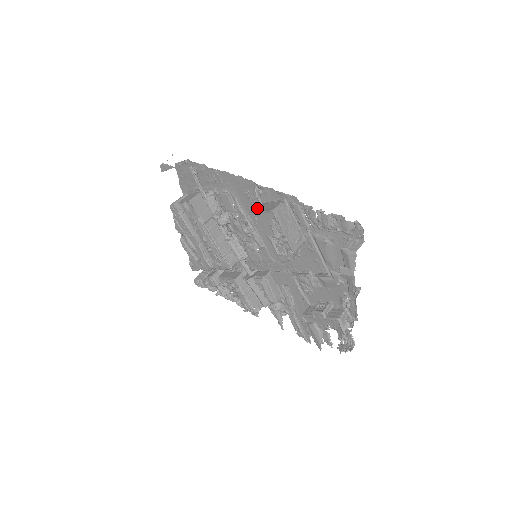
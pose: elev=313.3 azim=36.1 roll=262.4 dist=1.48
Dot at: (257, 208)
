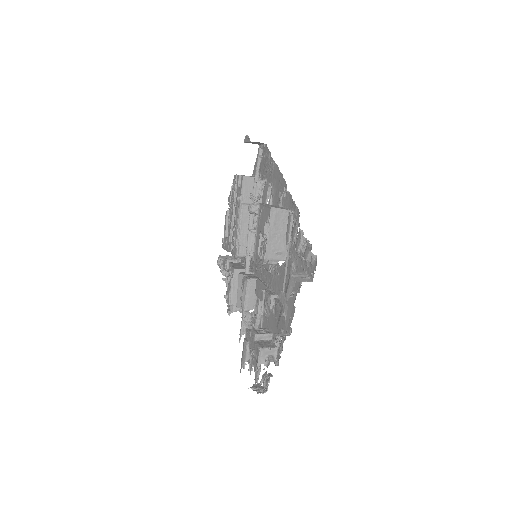
Dot at: occluded
